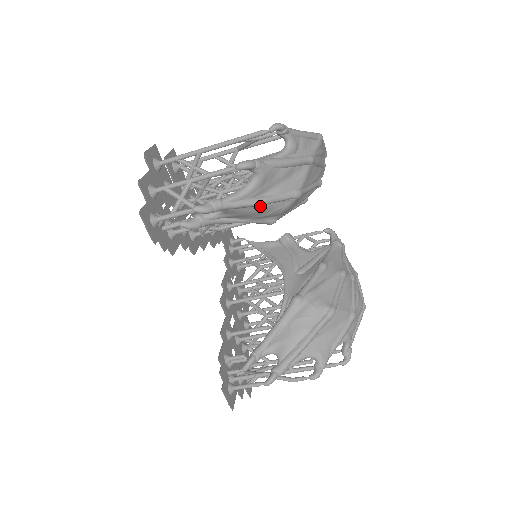
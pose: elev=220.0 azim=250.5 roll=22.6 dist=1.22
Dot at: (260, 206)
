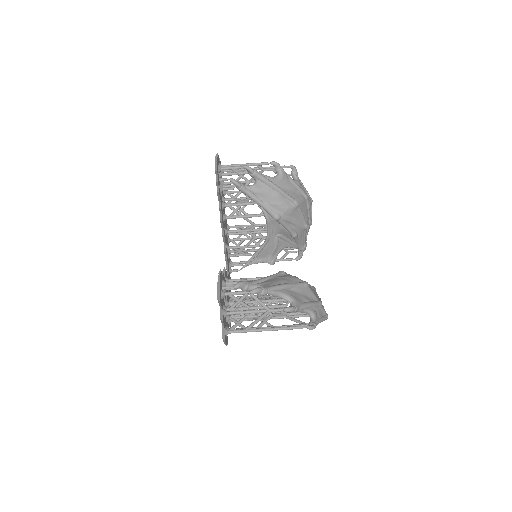
Dot at: (276, 192)
